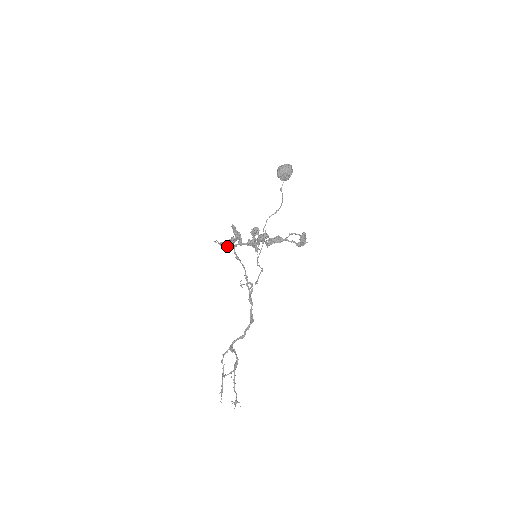
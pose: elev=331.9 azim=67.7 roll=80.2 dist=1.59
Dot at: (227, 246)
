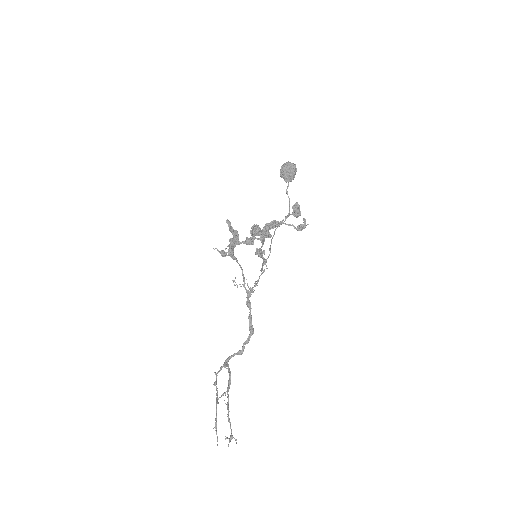
Dot at: (228, 254)
